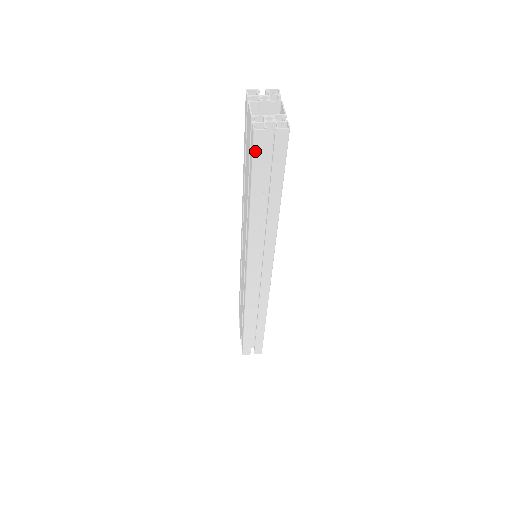
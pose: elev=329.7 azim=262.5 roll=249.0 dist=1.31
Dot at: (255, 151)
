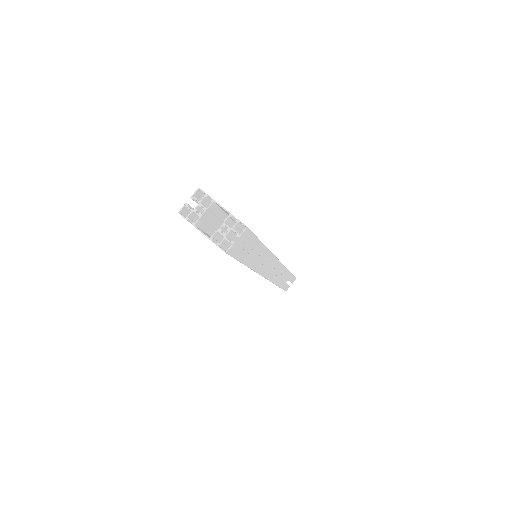
Dot at: (233, 255)
